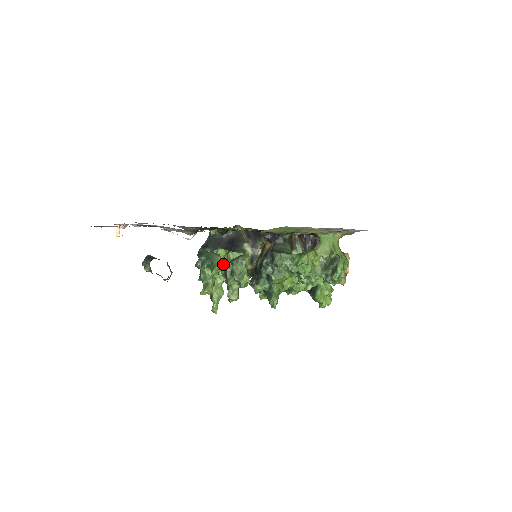
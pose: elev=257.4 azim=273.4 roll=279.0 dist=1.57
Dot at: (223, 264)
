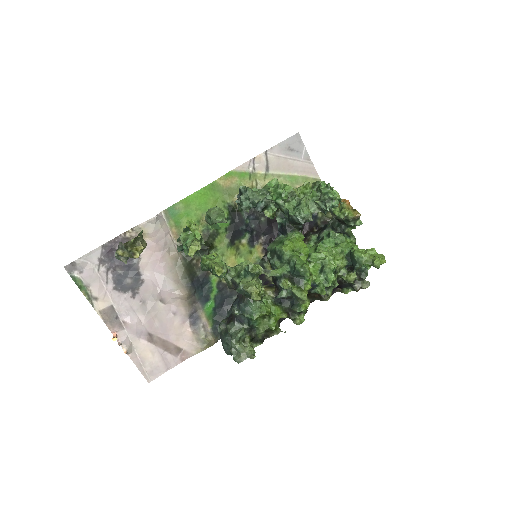
Dot at: occluded
